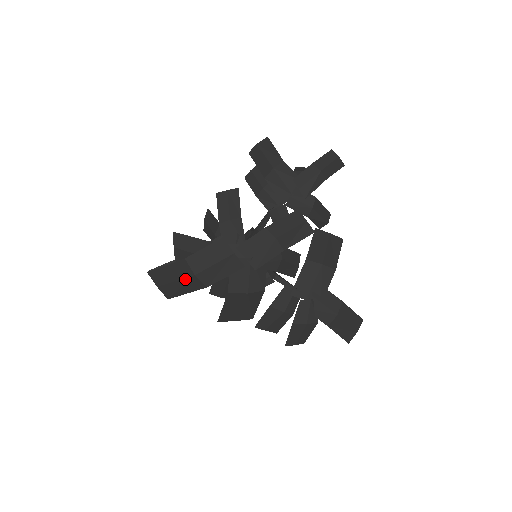
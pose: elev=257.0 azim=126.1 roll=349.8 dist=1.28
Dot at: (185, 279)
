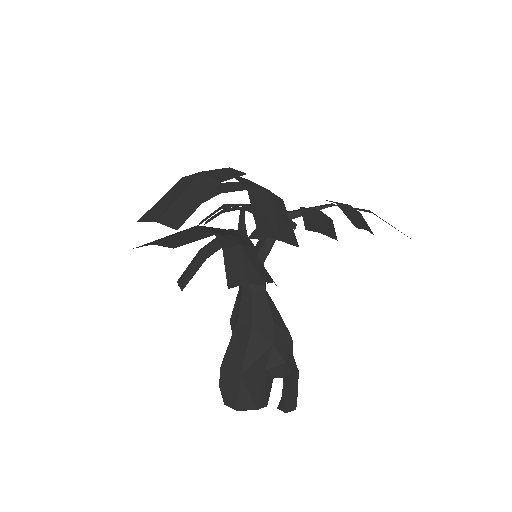
Dot at: (192, 184)
